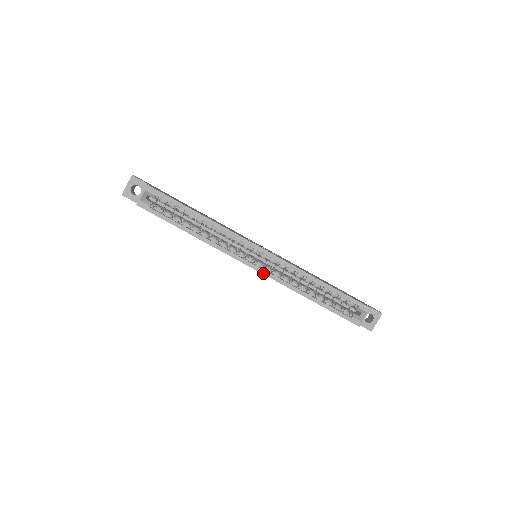
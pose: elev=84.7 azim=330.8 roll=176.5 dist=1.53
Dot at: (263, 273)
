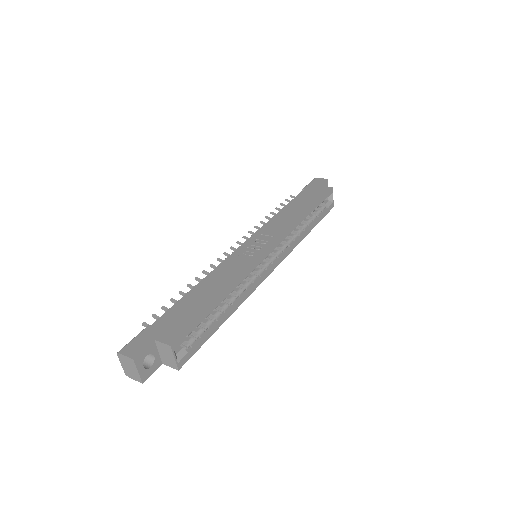
Dot at: occluded
